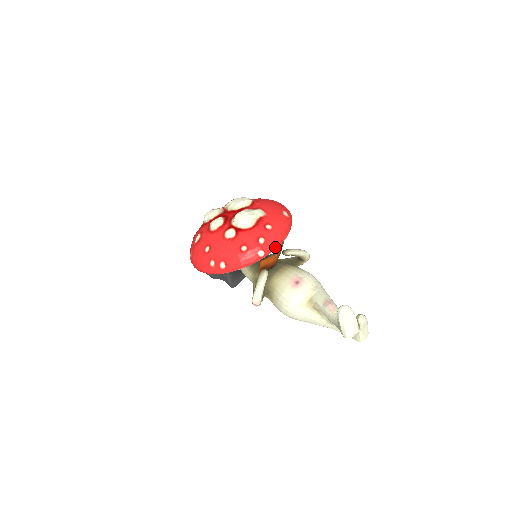
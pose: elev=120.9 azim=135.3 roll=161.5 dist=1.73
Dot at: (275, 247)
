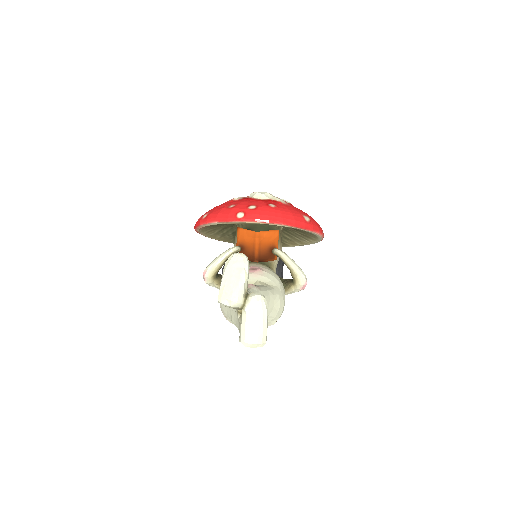
Dot at: (259, 220)
